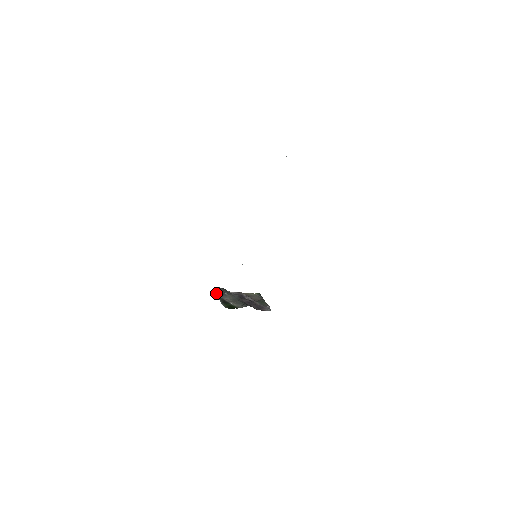
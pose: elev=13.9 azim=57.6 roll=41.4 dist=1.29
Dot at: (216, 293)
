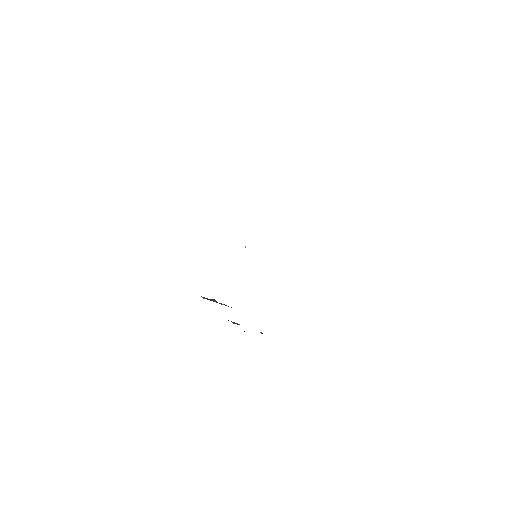
Dot at: (202, 297)
